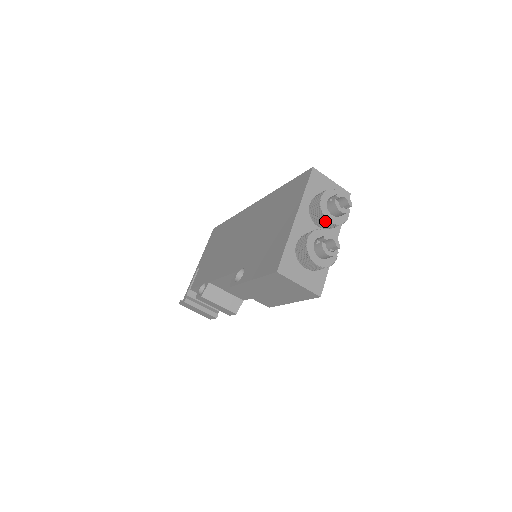
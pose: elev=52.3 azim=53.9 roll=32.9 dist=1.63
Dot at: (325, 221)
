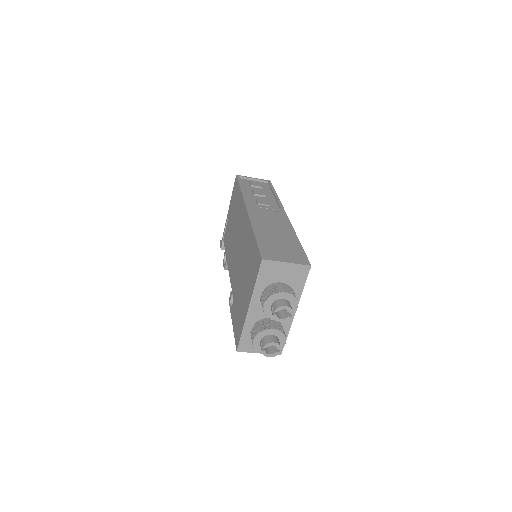
Dot at: (272, 317)
